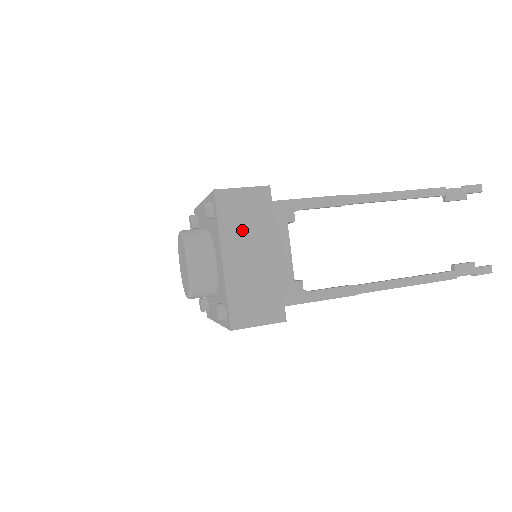
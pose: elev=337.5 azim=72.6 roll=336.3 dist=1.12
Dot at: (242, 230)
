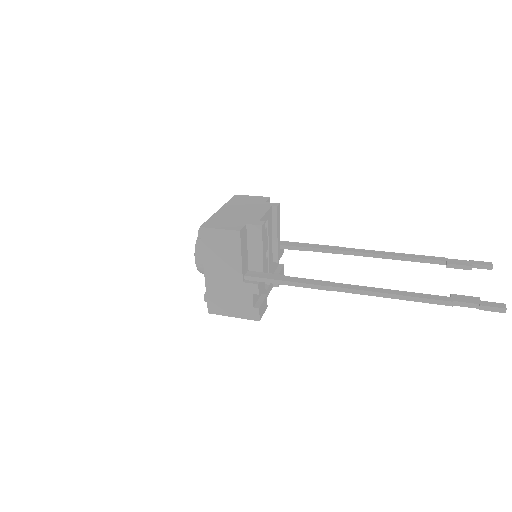
Dot at: (240, 204)
